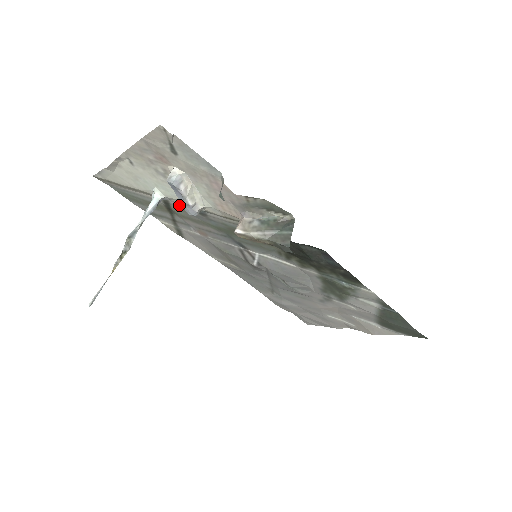
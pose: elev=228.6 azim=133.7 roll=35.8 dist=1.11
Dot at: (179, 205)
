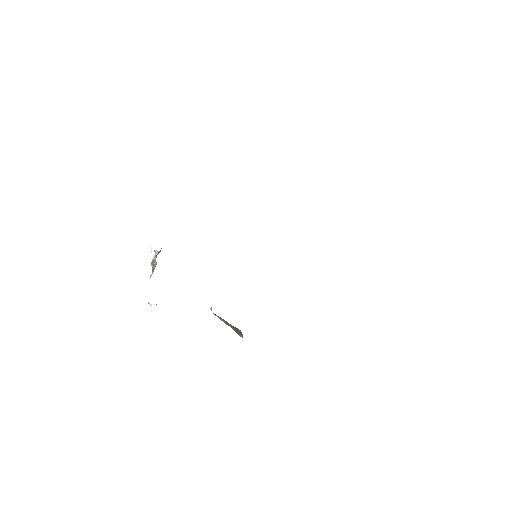
Dot at: occluded
